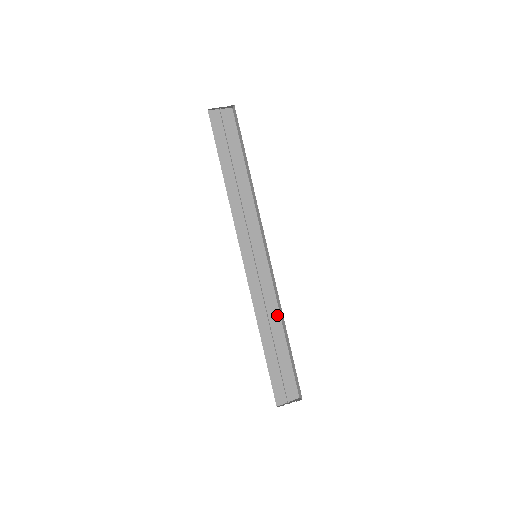
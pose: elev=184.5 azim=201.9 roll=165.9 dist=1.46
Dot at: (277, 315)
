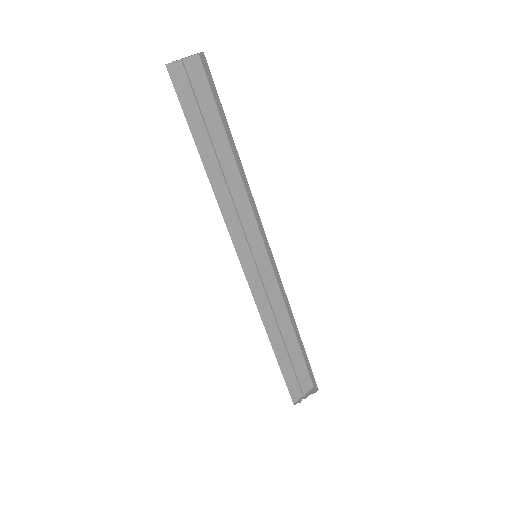
Dot at: (285, 314)
